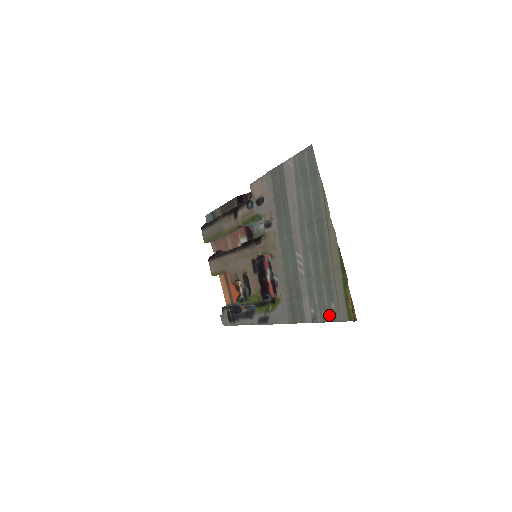
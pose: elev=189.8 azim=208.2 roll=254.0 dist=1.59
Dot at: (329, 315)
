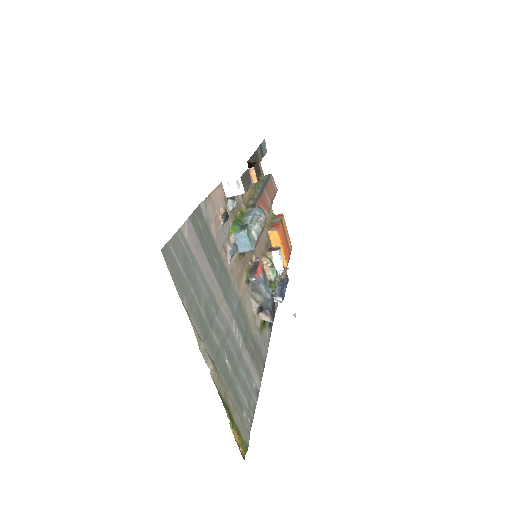
Dot at: (250, 414)
